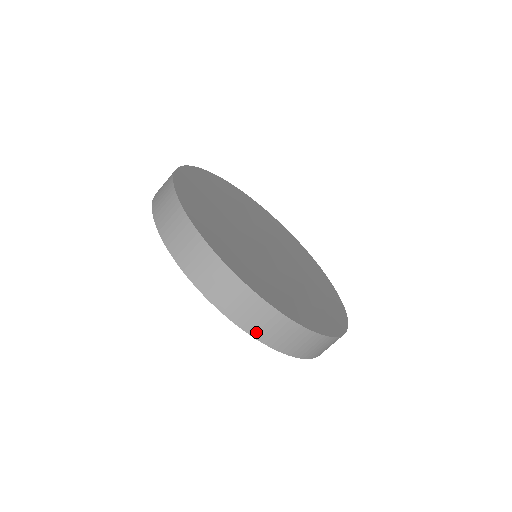
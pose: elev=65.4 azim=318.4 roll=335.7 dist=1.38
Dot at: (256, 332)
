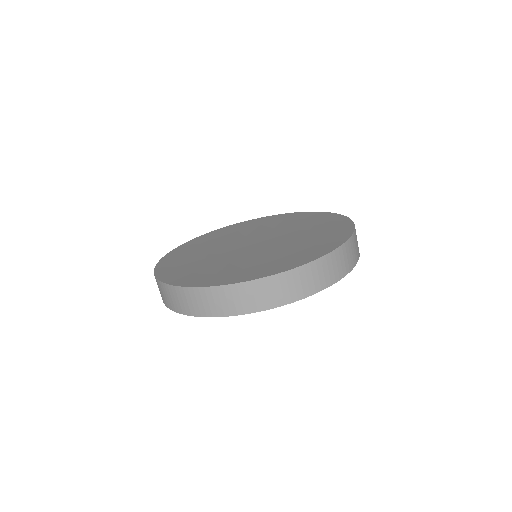
Dot at: (249, 308)
